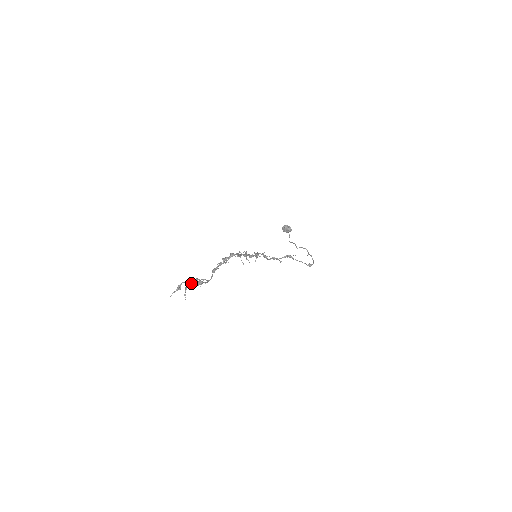
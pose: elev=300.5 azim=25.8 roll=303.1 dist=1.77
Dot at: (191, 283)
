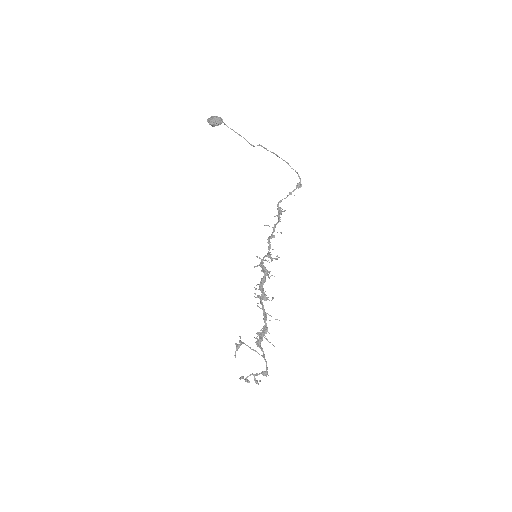
Dot at: occluded
